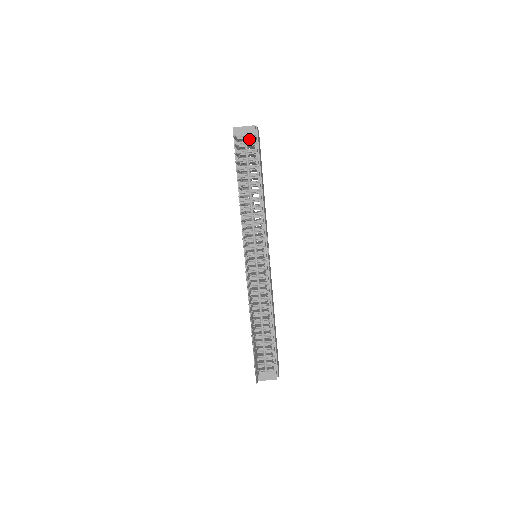
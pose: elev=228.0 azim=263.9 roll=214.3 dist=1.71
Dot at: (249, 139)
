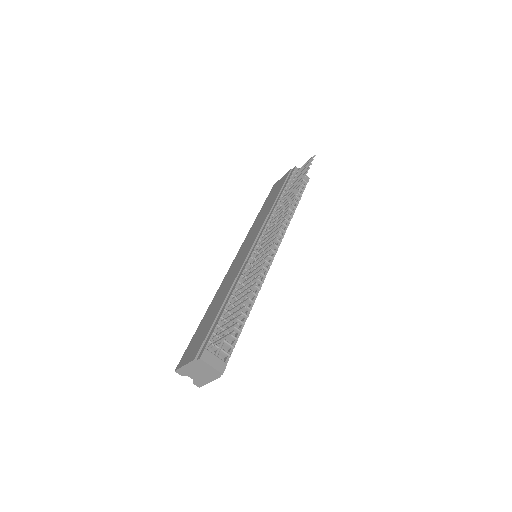
Dot at: occluded
